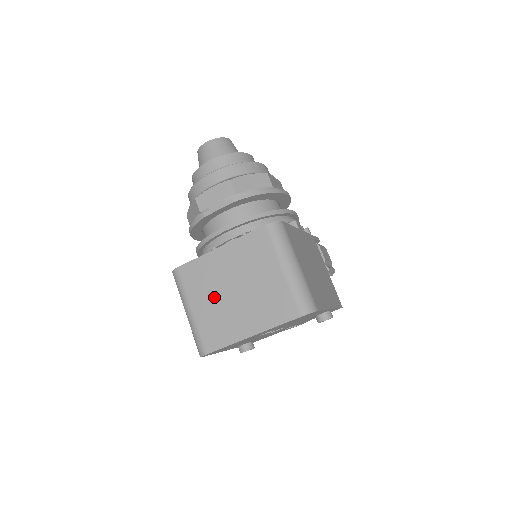
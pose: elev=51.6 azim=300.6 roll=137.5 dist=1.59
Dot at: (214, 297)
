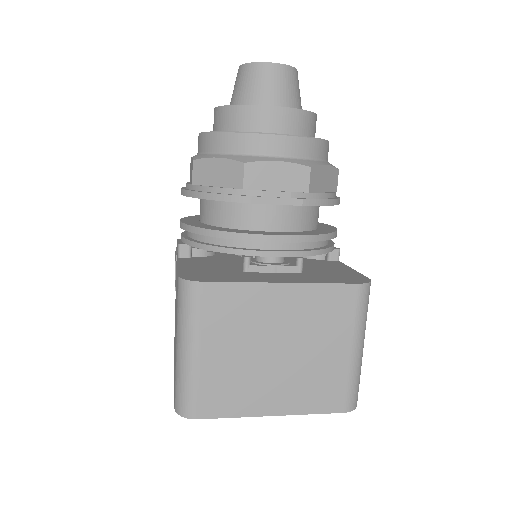
Dot at: (243, 348)
